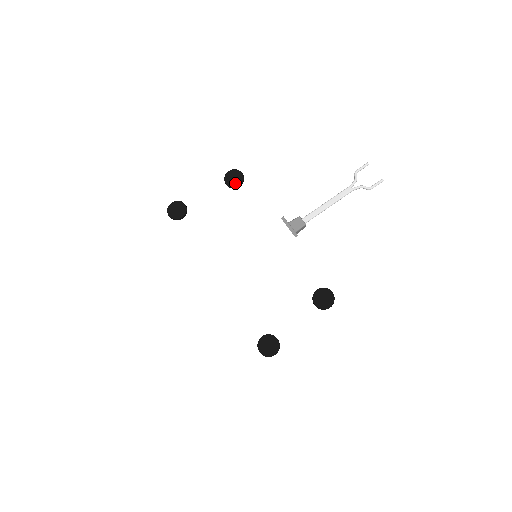
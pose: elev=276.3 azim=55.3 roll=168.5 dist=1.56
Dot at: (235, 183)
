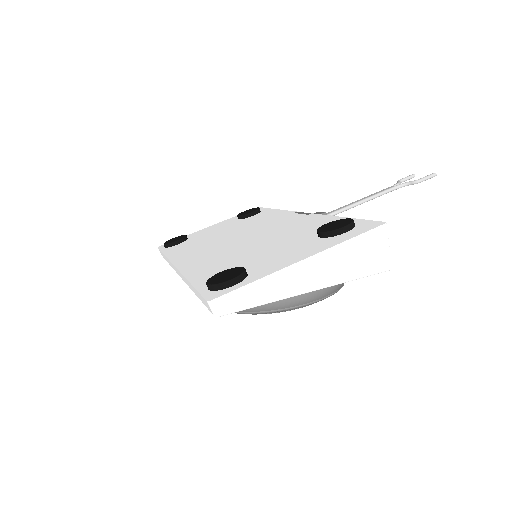
Dot at: (248, 212)
